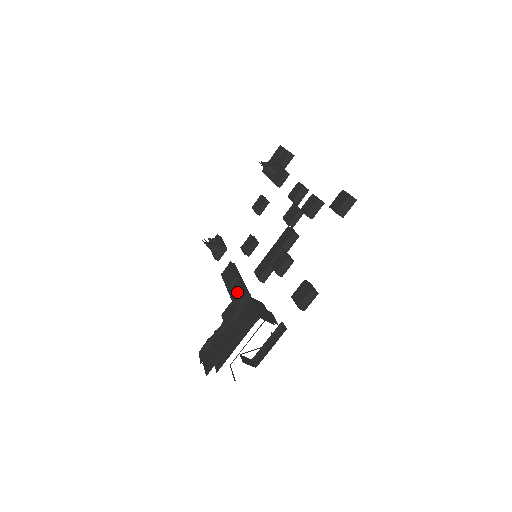
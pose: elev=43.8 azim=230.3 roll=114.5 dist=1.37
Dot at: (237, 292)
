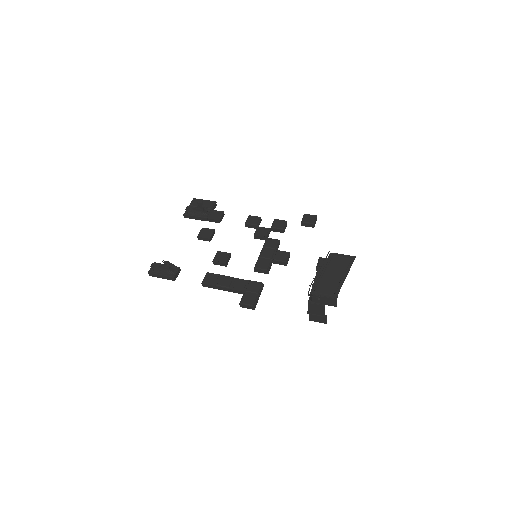
Dot at: (246, 285)
